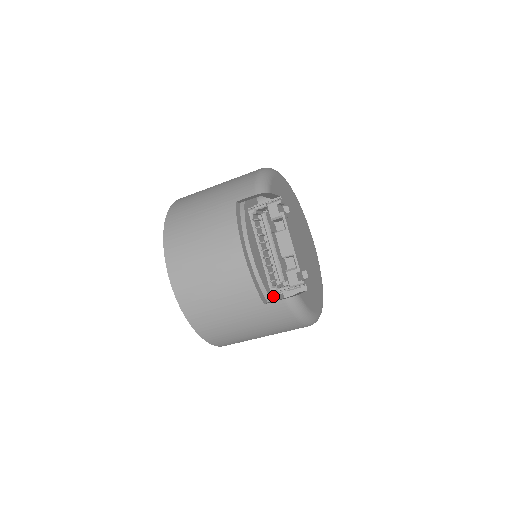
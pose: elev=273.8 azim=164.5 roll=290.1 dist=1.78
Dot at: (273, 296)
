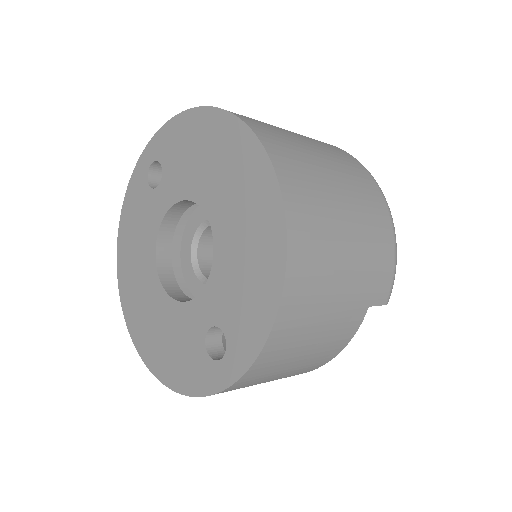
Dot at: occluded
